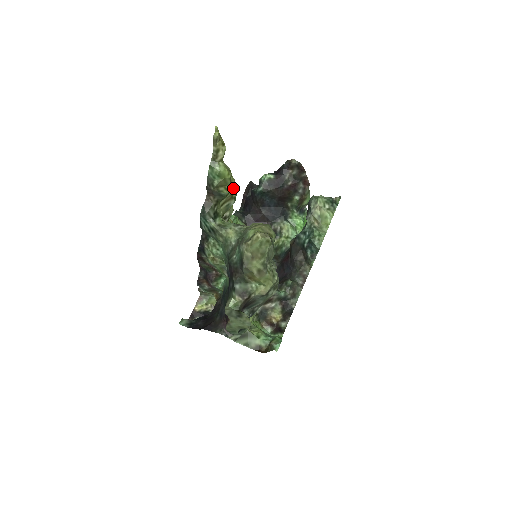
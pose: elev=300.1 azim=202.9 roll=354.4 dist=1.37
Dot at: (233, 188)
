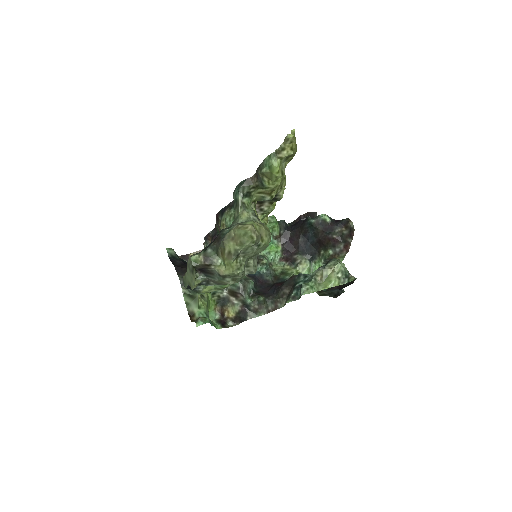
Dot at: (276, 188)
